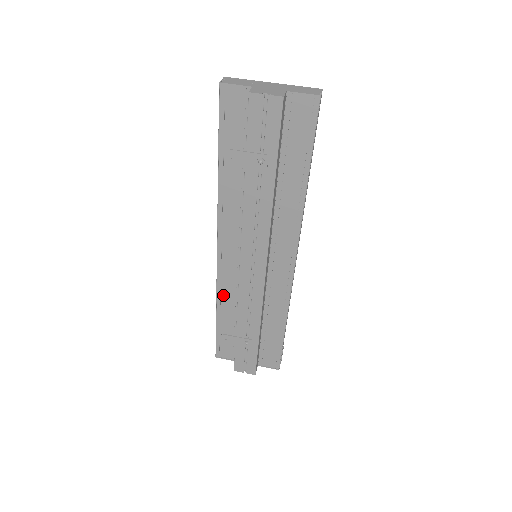
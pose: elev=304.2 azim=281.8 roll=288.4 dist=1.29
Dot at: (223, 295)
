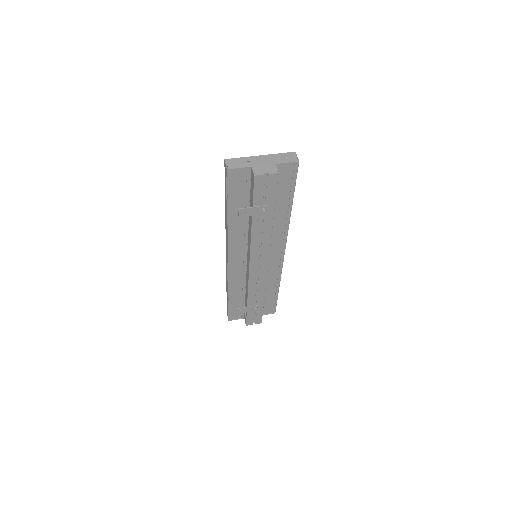
Dot at: (233, 285)
